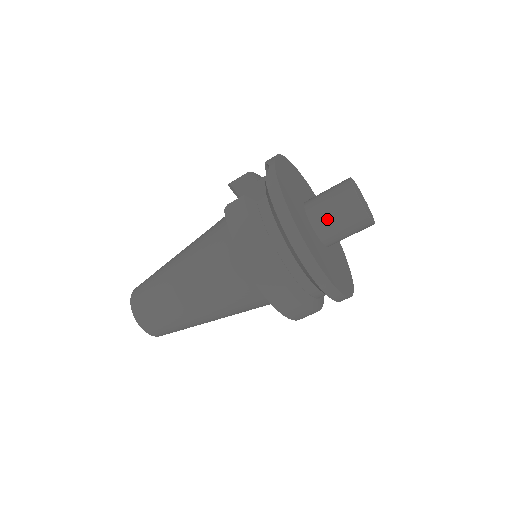
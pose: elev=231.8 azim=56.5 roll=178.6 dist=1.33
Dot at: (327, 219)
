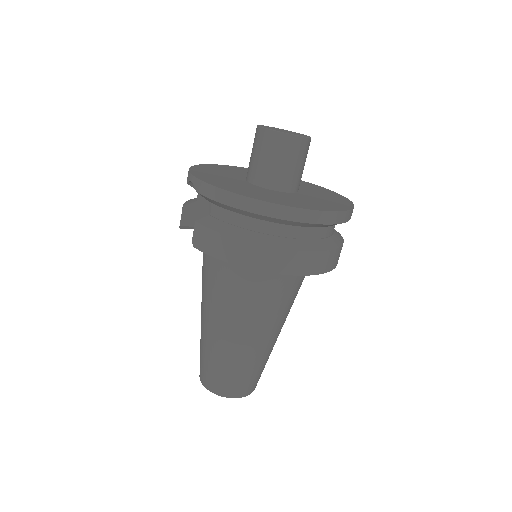
Dot at: (273, 172)
